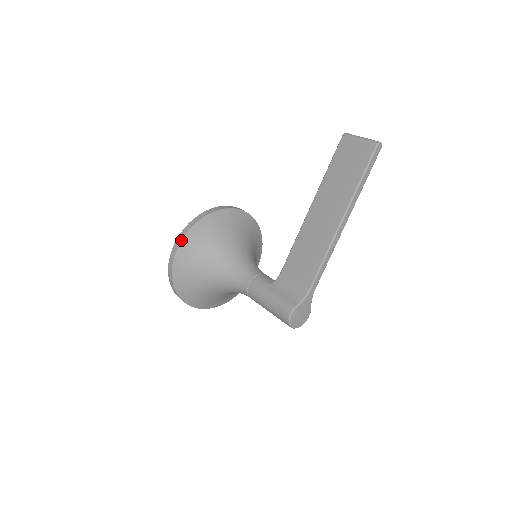
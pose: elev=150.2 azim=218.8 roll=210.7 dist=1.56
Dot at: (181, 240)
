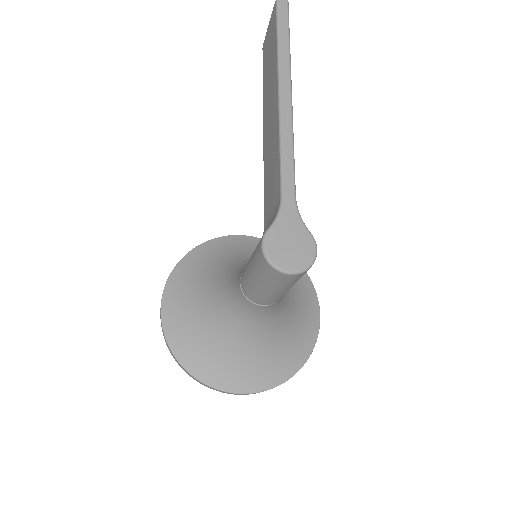
Dot at: (163, 291)
